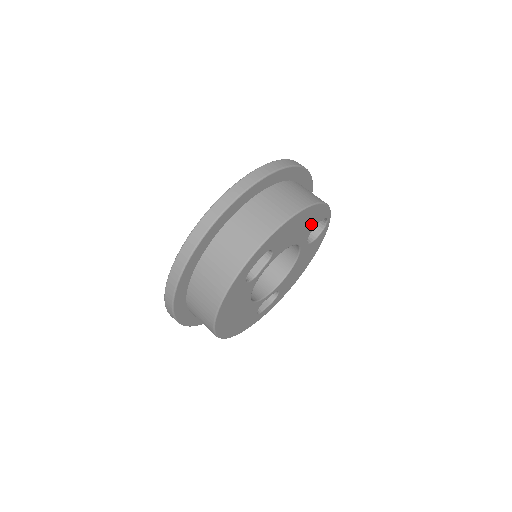
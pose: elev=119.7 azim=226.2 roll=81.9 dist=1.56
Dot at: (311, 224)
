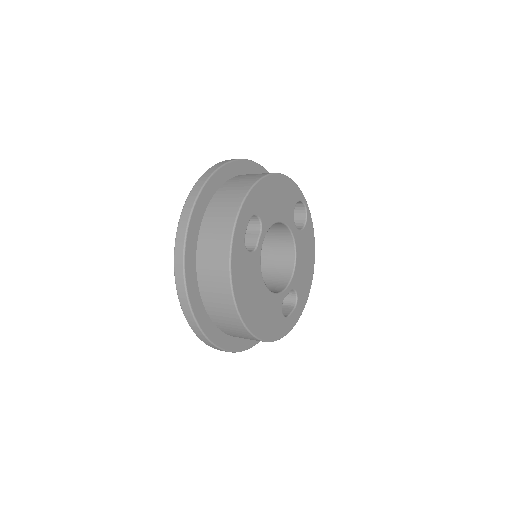
Dot at: (288, 201)
